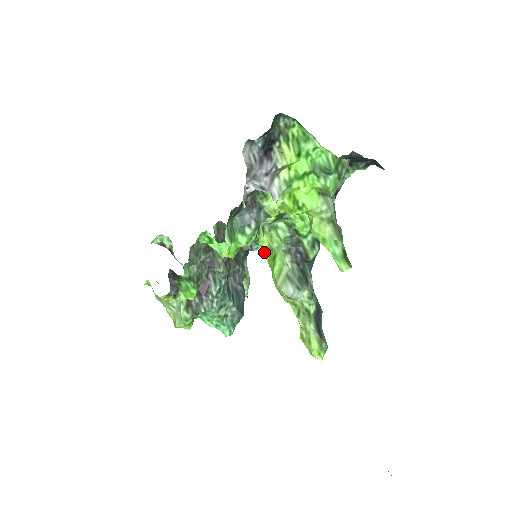
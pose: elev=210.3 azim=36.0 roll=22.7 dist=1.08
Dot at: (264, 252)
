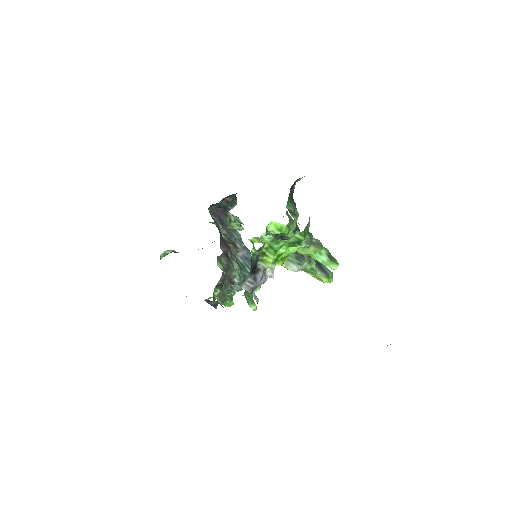
Dot at: occluded
